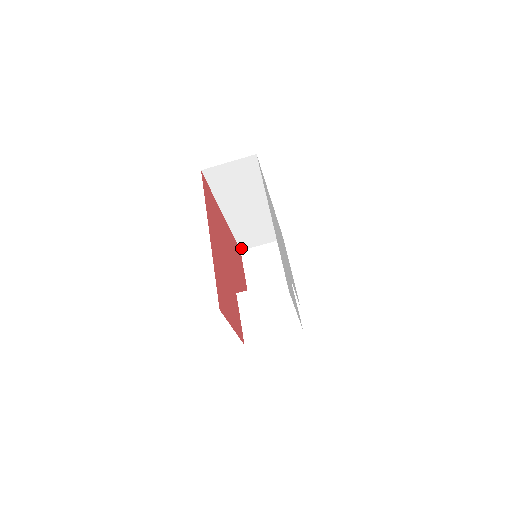
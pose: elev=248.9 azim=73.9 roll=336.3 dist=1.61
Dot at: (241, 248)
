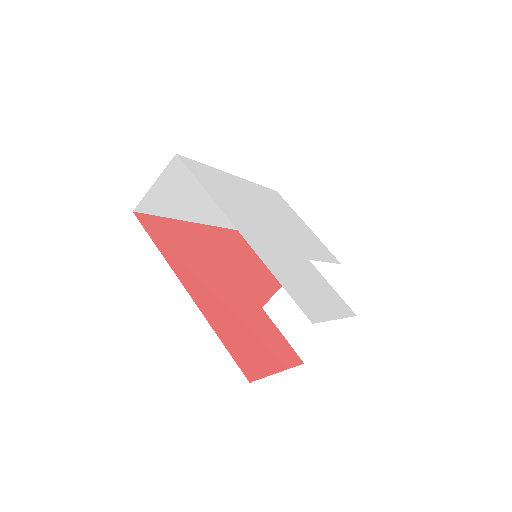
Dot at: occluded
